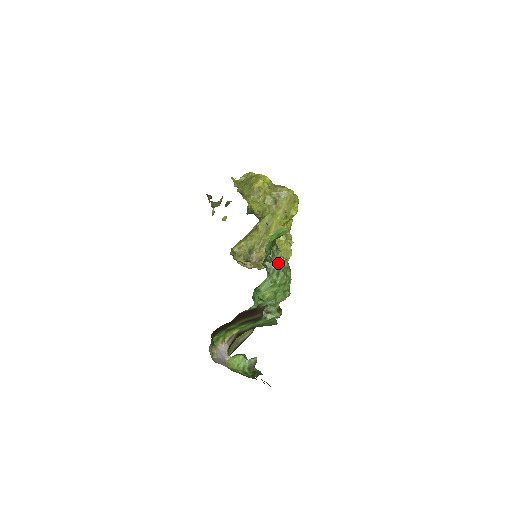
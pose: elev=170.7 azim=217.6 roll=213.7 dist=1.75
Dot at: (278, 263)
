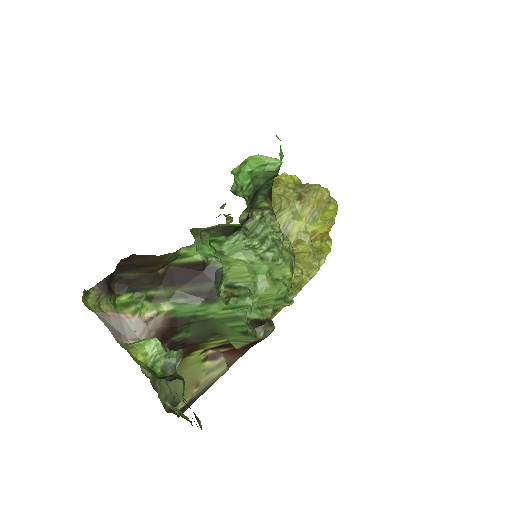
Dot at: (266, 227)
